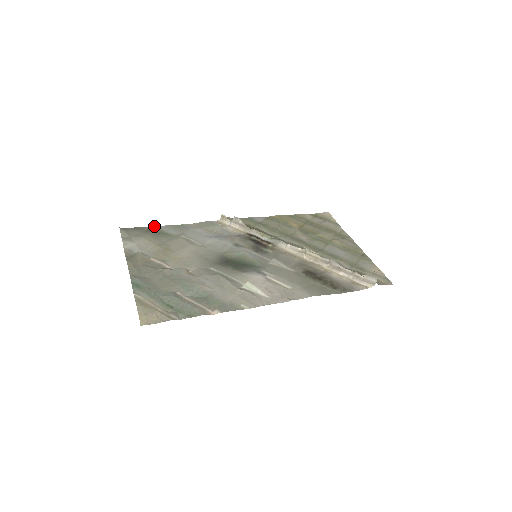
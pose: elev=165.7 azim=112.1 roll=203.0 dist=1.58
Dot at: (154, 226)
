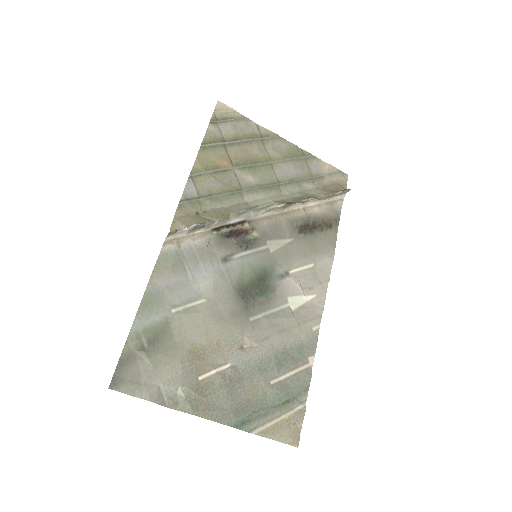
Dot at: (129, 334)
